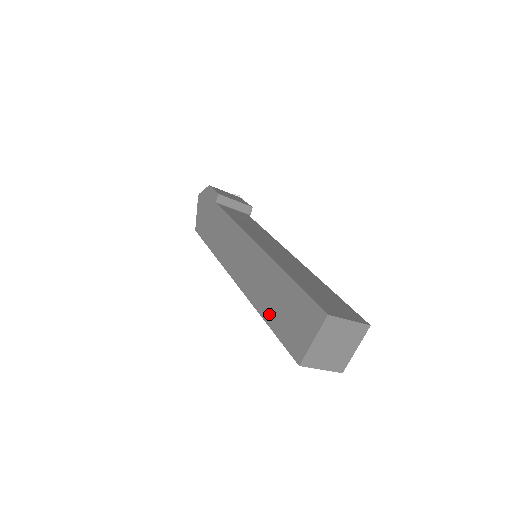
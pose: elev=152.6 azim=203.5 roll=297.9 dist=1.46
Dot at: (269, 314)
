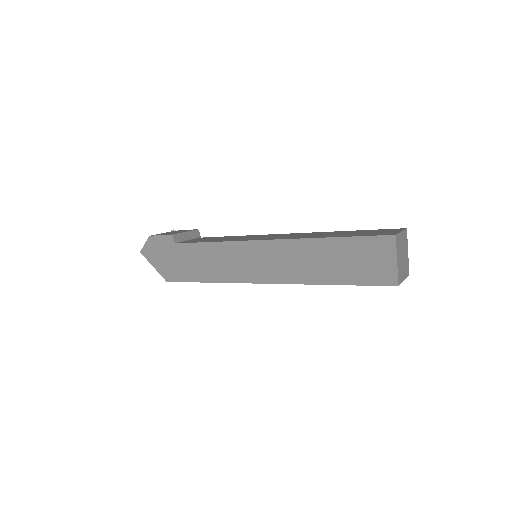
Dot at: (333, 277)
